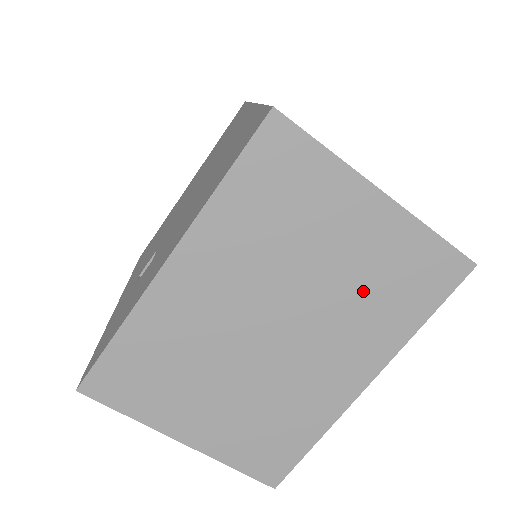
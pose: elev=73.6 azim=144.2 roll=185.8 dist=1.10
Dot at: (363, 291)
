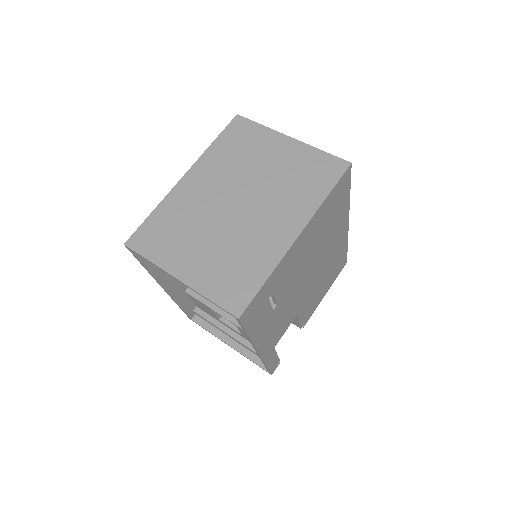
Dot at: (287, 181)
